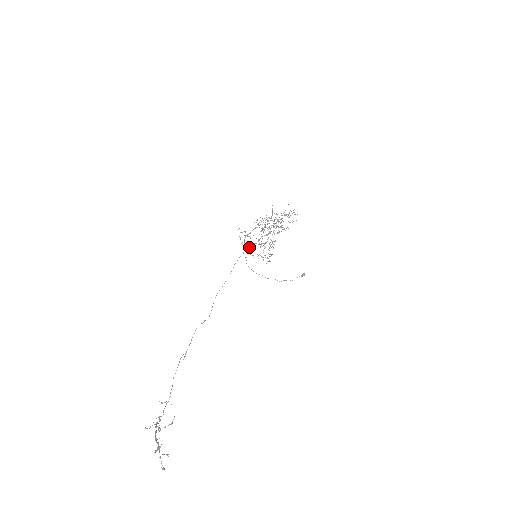
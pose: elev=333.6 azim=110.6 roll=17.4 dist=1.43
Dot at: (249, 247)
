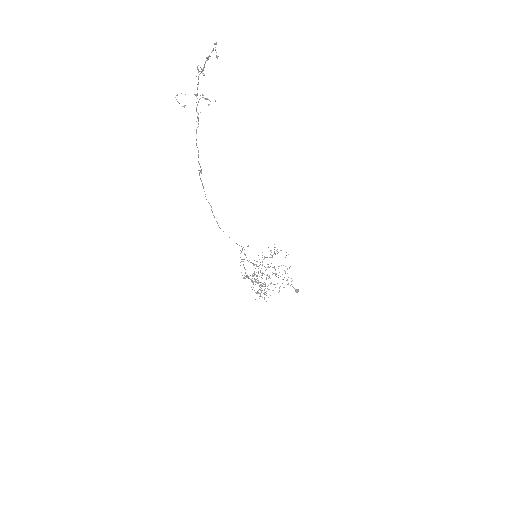
Dot at: occluded
